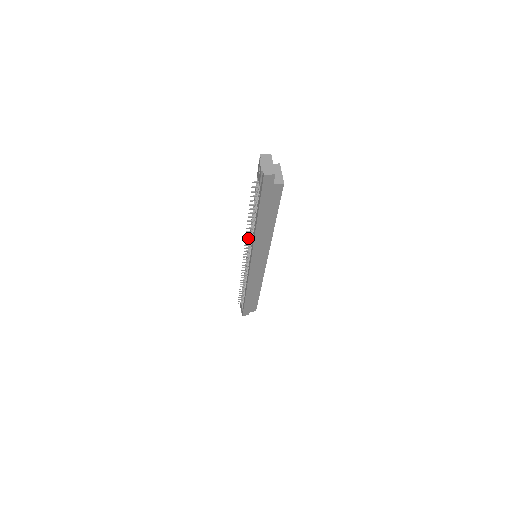
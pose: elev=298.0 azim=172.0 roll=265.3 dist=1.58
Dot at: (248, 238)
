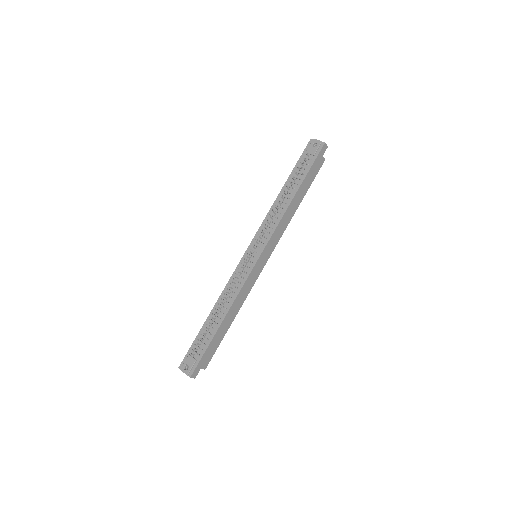
Dot at: (269, 222)
